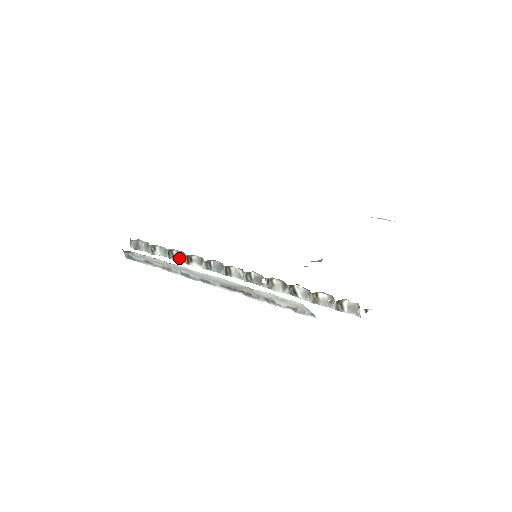
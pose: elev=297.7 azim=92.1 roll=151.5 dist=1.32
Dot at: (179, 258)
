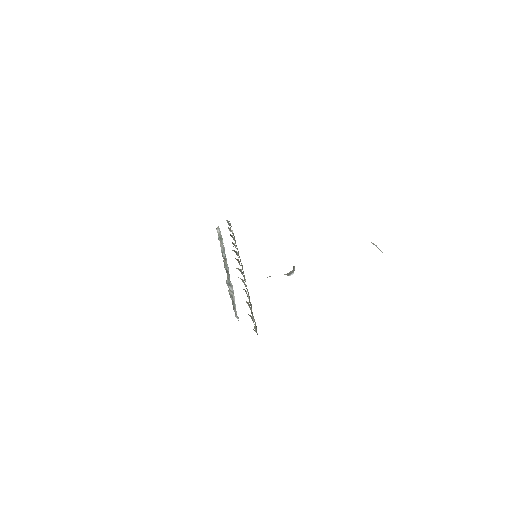
Dot at: occluded
